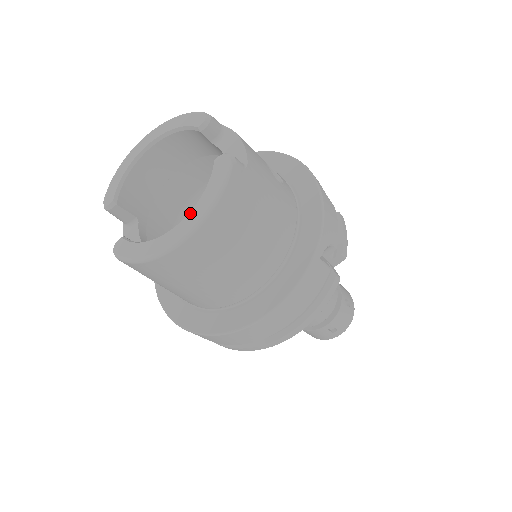
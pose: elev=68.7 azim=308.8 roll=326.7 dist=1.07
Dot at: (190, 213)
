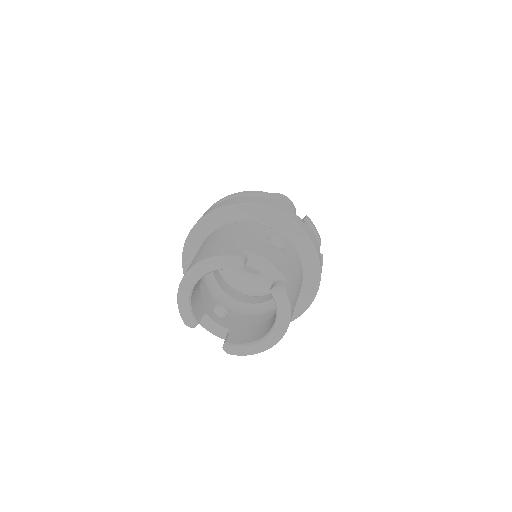
Dot at: (275, 327)
